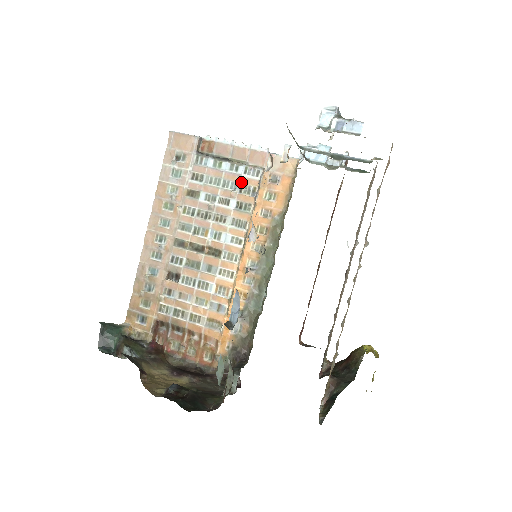
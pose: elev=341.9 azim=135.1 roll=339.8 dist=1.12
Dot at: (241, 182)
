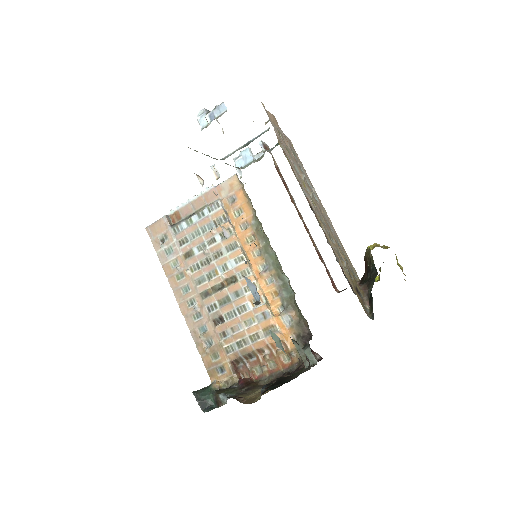
Dot at: (212, 220)
